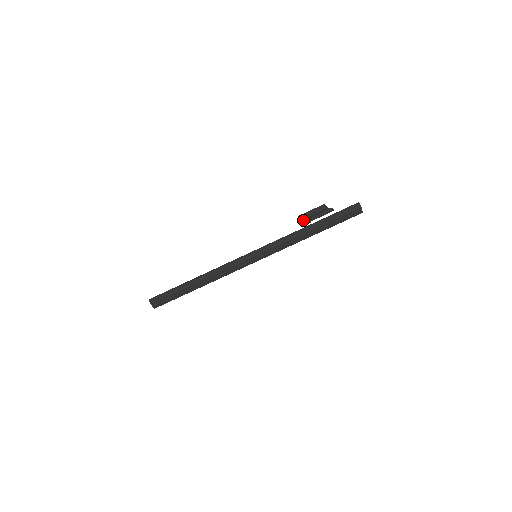
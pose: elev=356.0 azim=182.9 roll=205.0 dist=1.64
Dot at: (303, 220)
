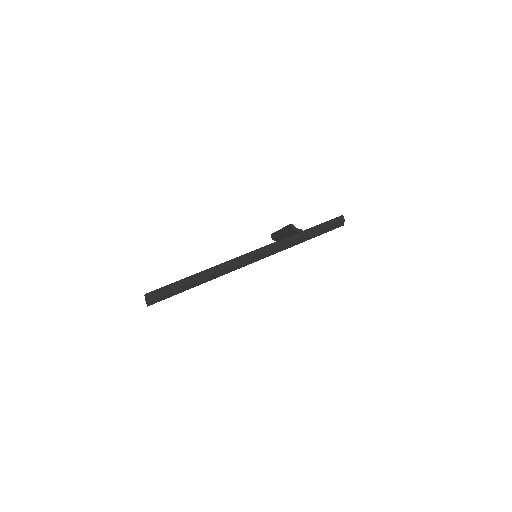
Dot at: (293, 228)
